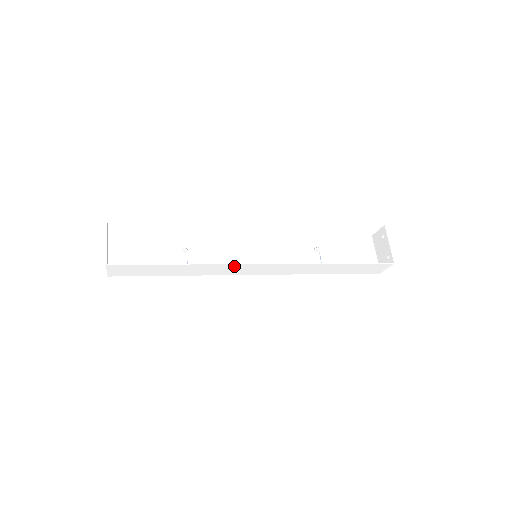
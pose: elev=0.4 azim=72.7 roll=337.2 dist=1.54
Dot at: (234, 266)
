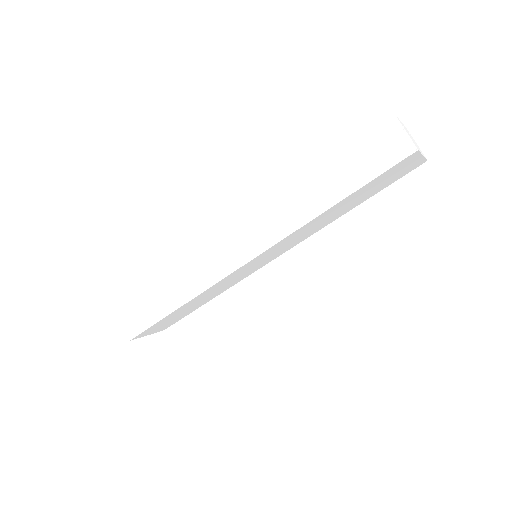
Dot at: (208, 256)
